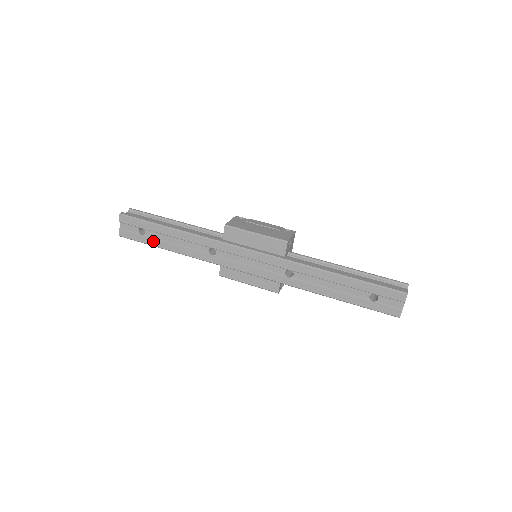
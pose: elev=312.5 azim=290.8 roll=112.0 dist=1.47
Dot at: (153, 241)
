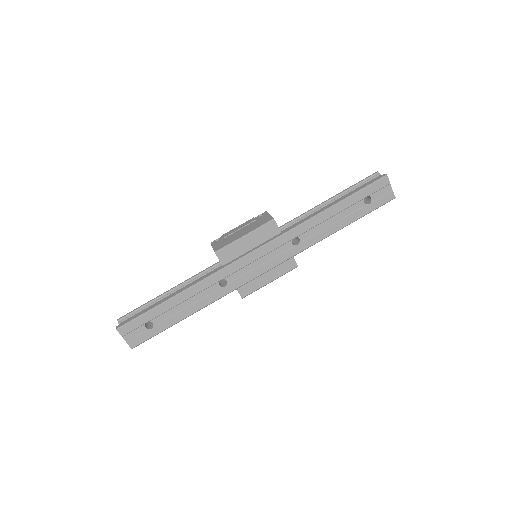
Dot at: (166, 324)
